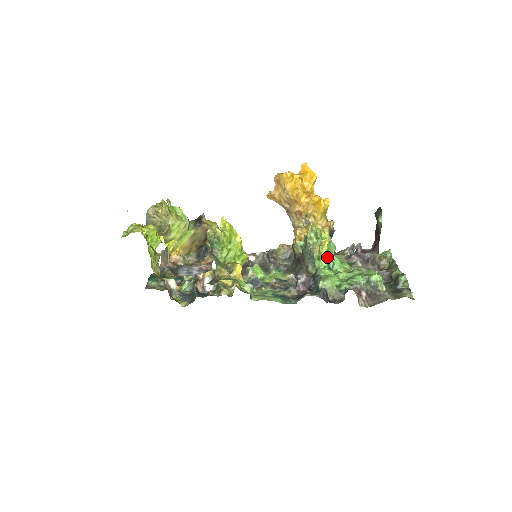
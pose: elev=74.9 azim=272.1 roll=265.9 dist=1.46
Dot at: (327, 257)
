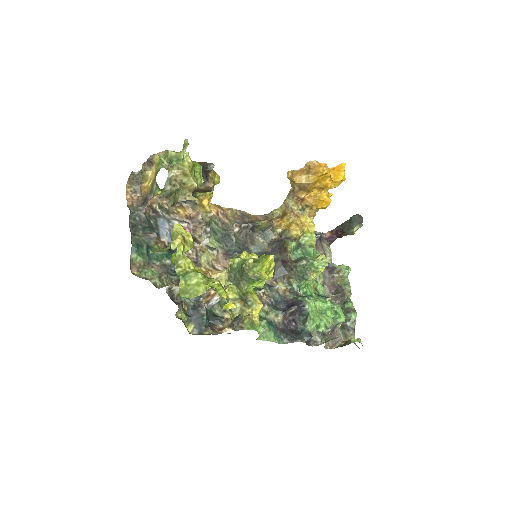
Dot at: occluded
